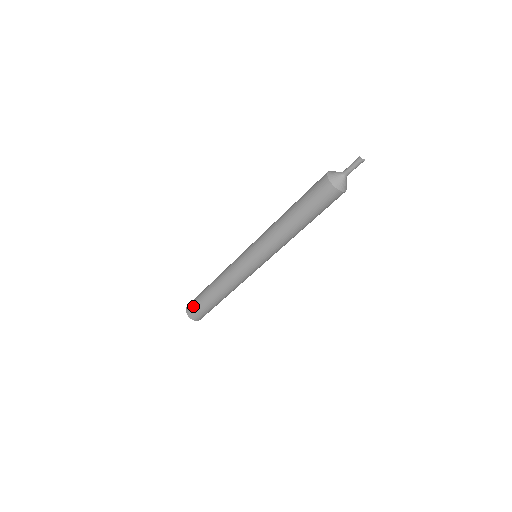
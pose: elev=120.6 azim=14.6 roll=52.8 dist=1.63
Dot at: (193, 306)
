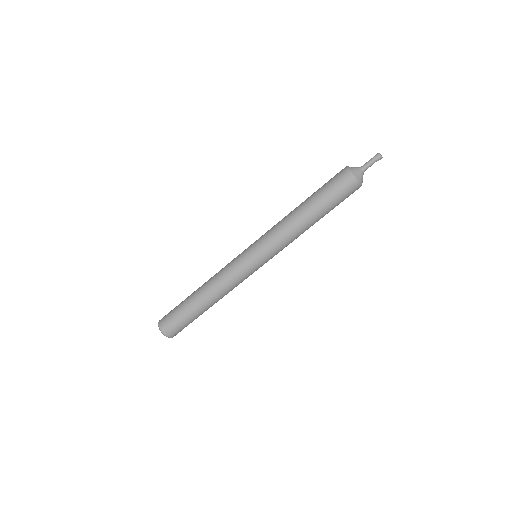
Dot at: (170, 312)
